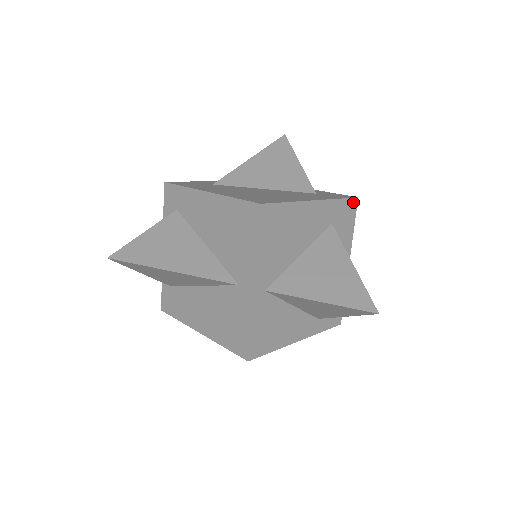
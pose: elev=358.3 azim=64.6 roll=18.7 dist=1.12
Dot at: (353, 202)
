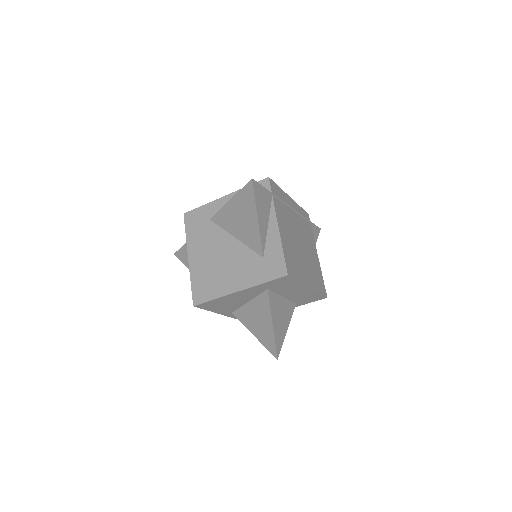
Dot at: (283, 278)
